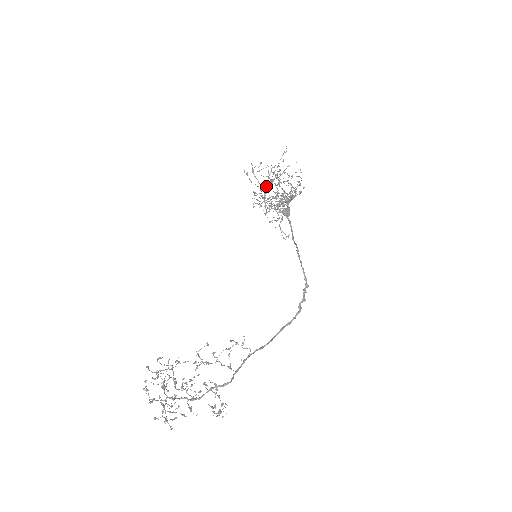
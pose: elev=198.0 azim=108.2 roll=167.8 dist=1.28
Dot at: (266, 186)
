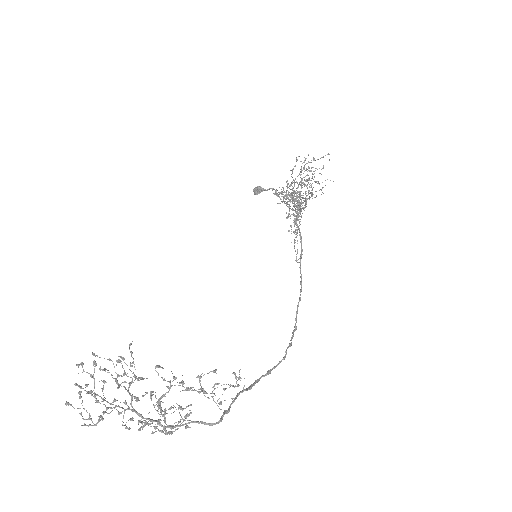
Dot at: occluded
